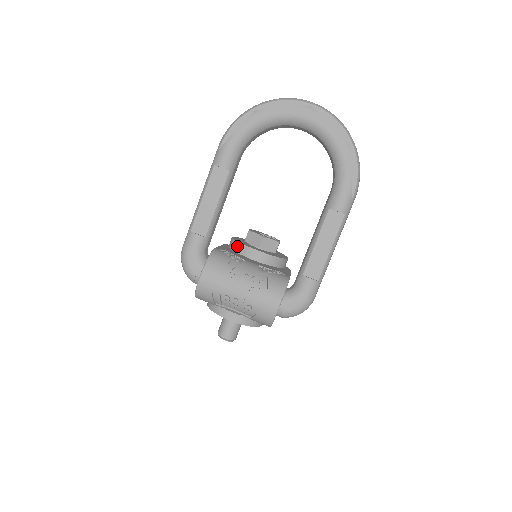
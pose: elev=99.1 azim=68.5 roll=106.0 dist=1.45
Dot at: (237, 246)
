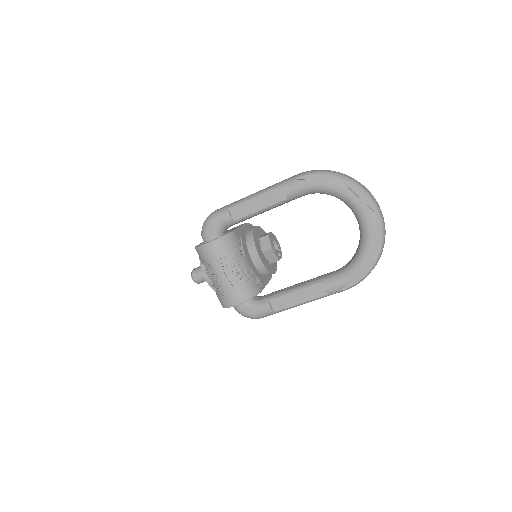
Dot at: (250, 239)
